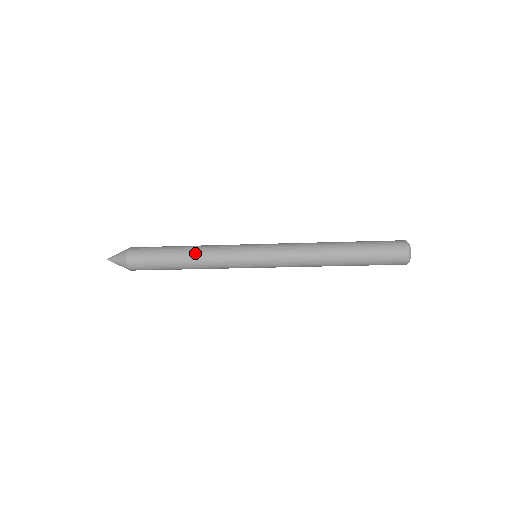
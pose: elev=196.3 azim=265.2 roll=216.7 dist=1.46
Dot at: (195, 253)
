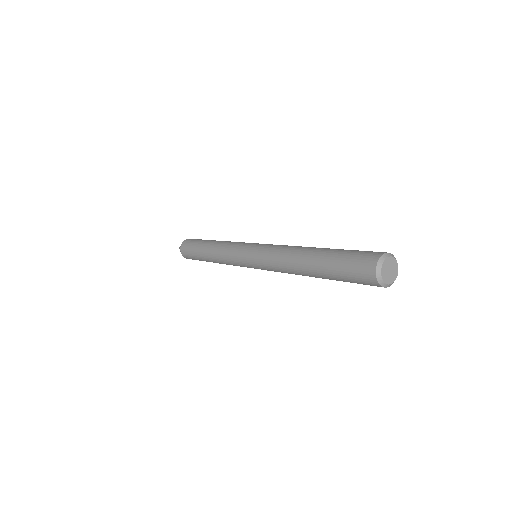
Dot at: (215, 244)
